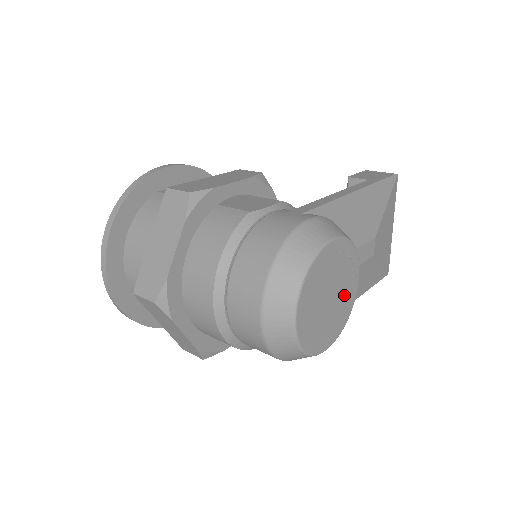
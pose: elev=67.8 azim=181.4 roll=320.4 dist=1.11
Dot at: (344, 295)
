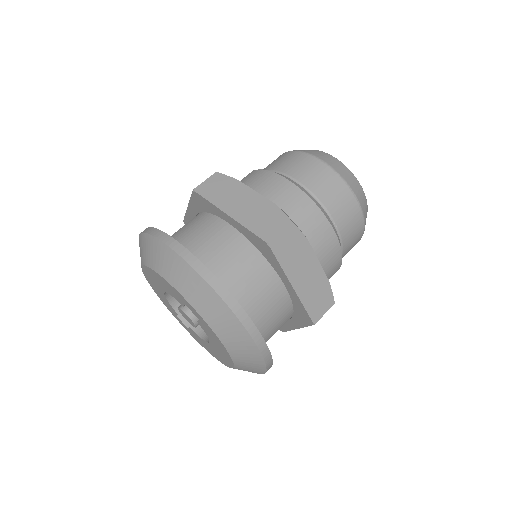
Dot at: occluded
